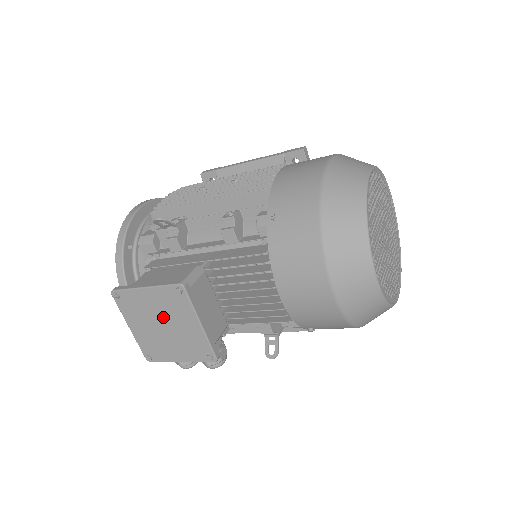
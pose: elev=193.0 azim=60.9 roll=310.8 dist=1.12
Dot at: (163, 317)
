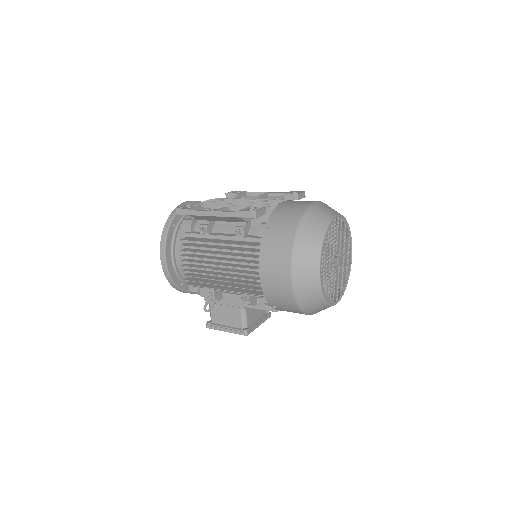
Dot at: occluded
